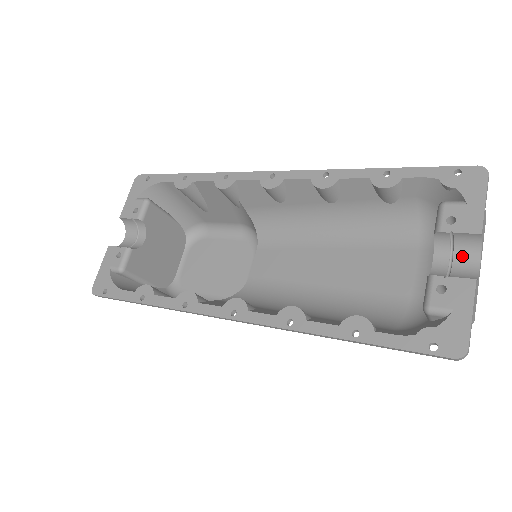
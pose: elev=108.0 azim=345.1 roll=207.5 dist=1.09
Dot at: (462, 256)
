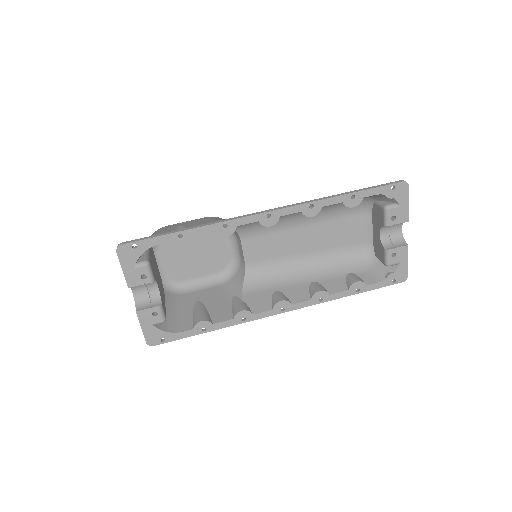
Dot at: (394, 227)
